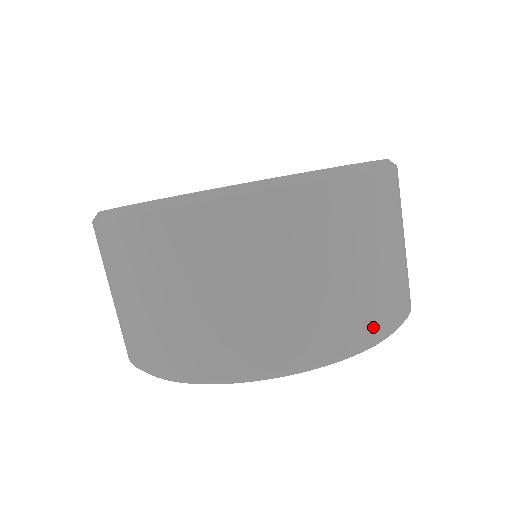
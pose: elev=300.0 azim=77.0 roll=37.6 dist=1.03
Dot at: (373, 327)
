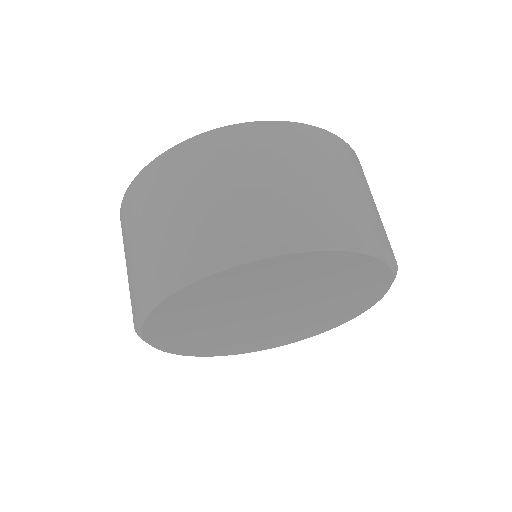
Dot at: (380, 237)
